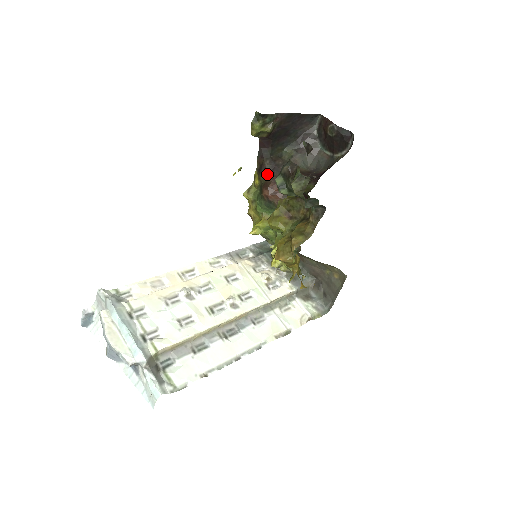
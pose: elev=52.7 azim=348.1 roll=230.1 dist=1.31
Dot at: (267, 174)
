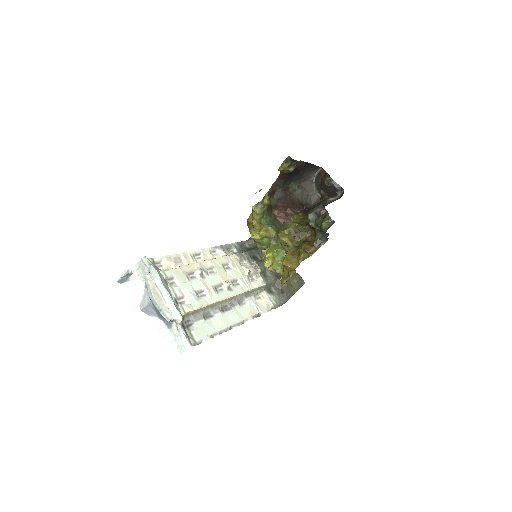
Dot at: (278, 199)
